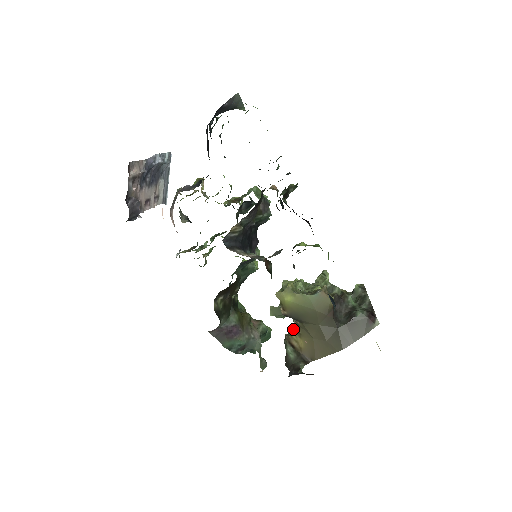
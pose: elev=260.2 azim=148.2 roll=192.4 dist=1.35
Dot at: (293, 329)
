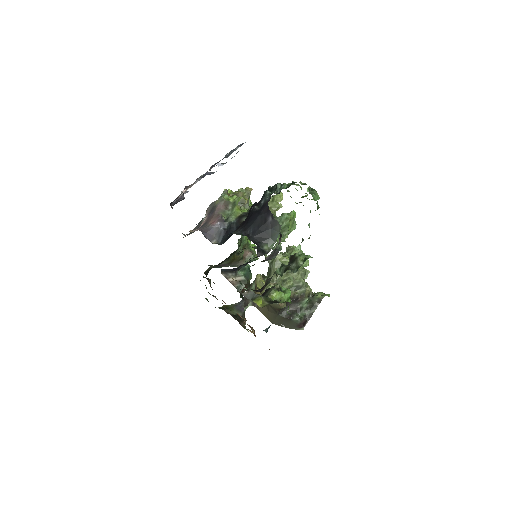
Dot at: occluded
